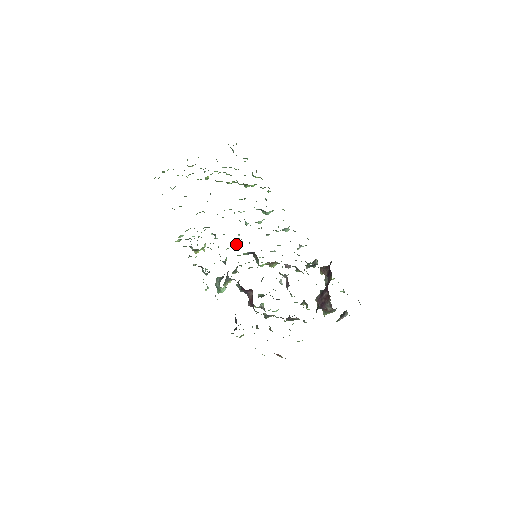
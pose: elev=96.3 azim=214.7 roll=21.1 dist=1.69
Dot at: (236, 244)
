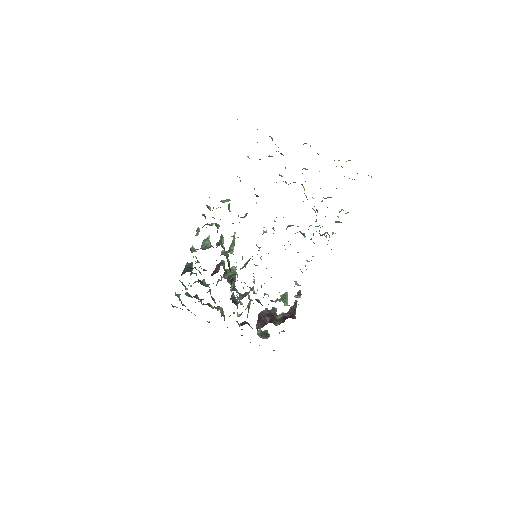
Dot at: (264, 227)
